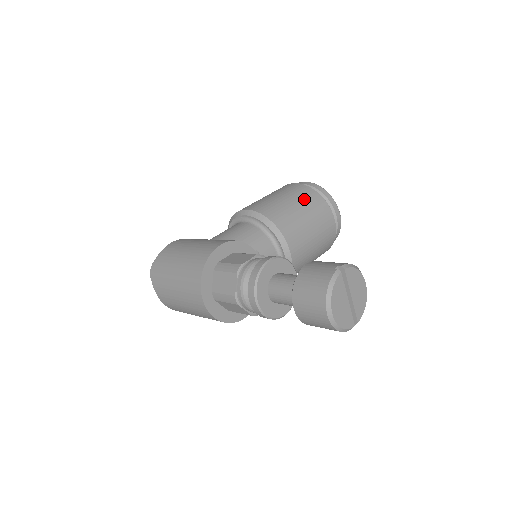
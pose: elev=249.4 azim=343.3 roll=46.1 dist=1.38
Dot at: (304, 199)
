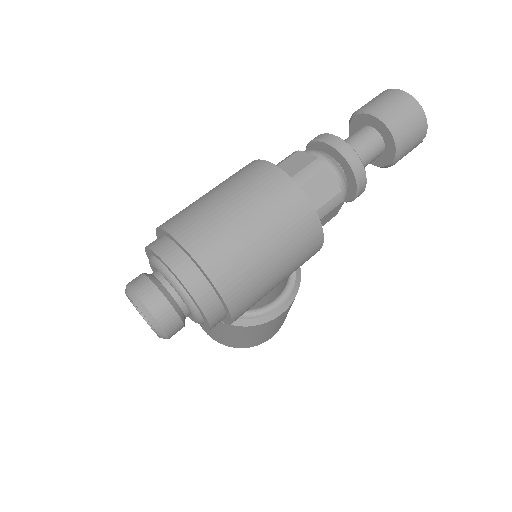
Dot at: occluded
